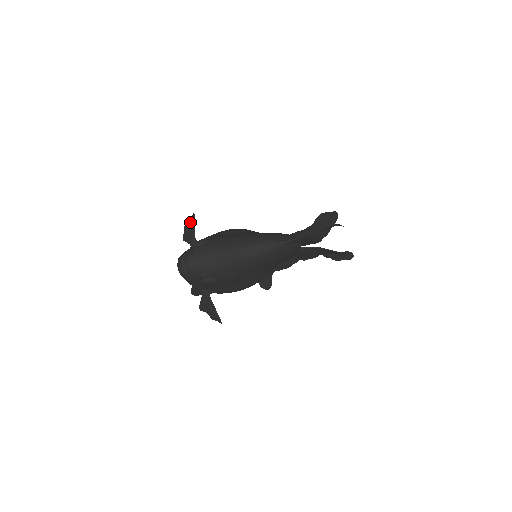
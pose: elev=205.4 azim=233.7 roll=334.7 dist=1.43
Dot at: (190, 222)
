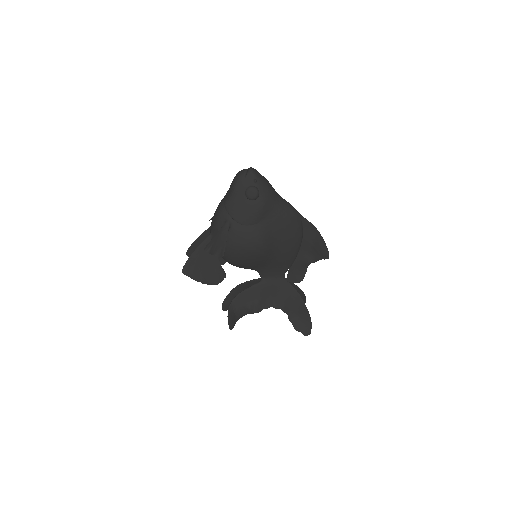
Dot at: occluded
